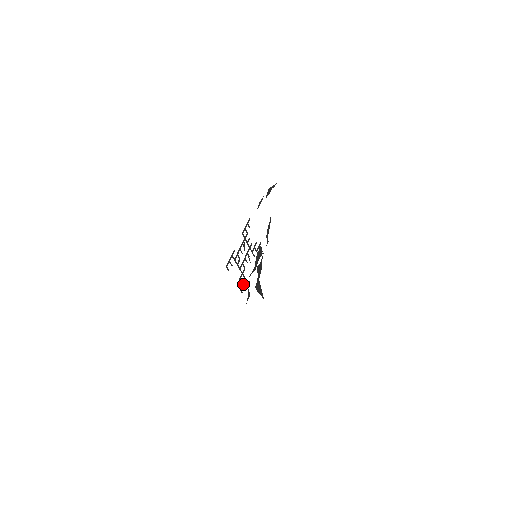
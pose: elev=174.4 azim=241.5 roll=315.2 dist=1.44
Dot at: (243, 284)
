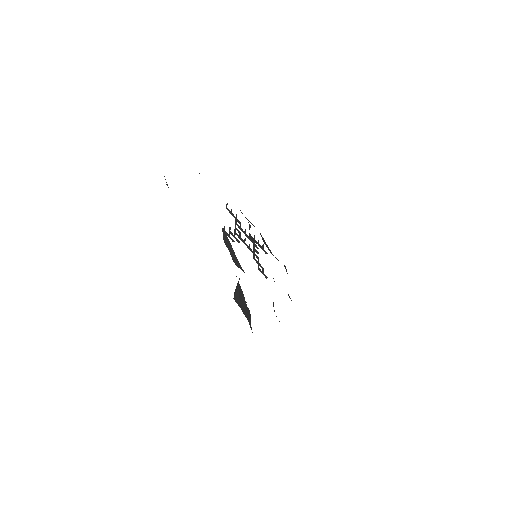
Dot at: (230, 233)
